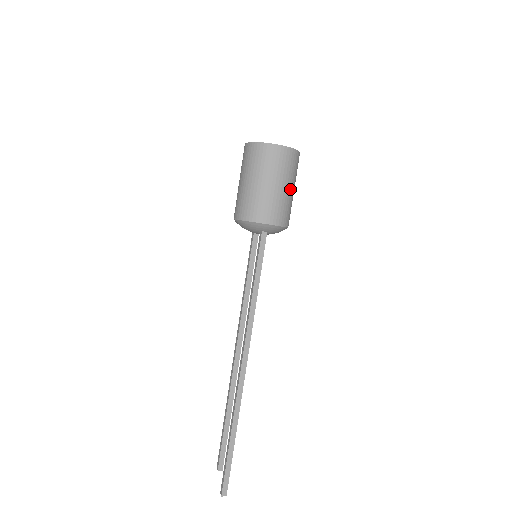
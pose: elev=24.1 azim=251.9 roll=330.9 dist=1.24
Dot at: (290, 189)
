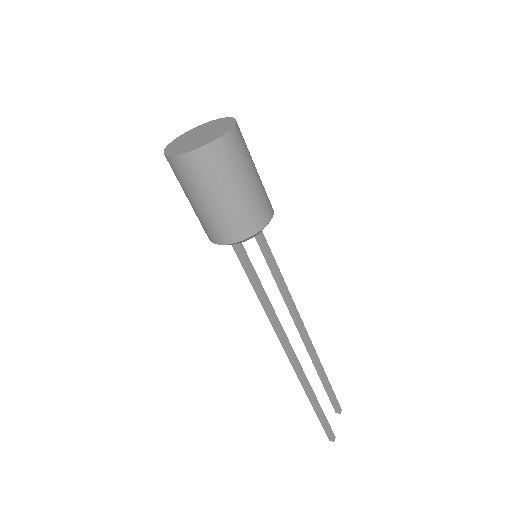
Dot at: (225, 196)
